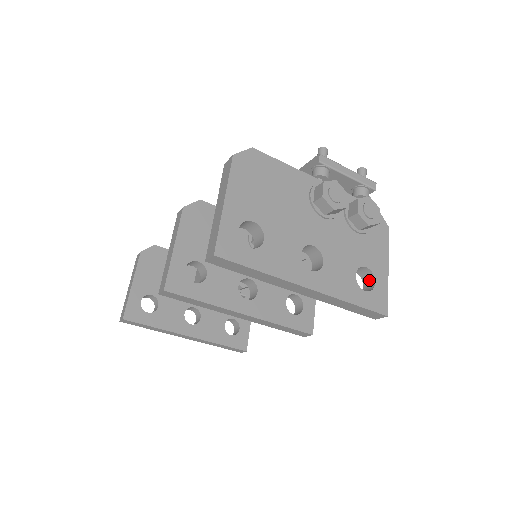
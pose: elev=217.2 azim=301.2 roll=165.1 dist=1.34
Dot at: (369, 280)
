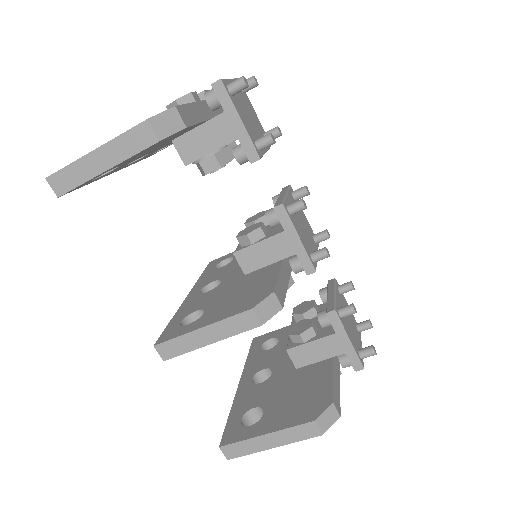
Dot at: occluded
